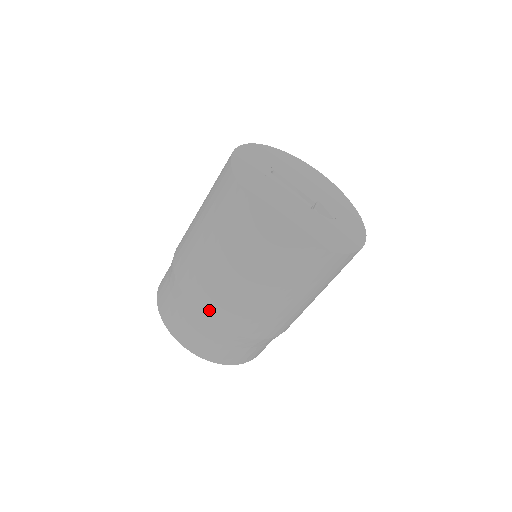
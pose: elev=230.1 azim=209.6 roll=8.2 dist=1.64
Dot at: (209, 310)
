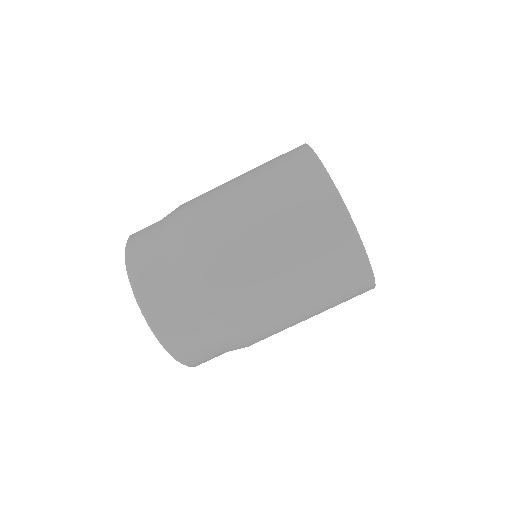
Dot at: (189, 206)
